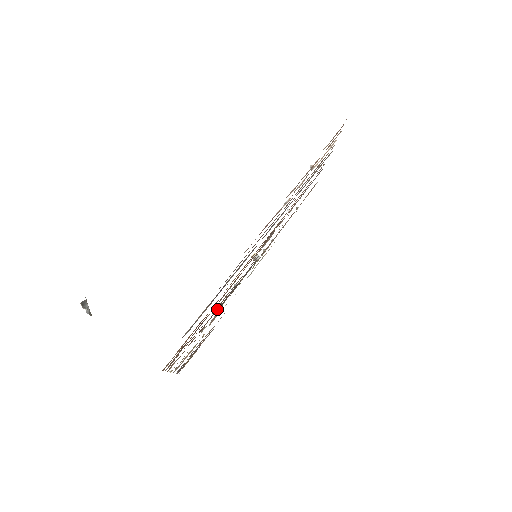
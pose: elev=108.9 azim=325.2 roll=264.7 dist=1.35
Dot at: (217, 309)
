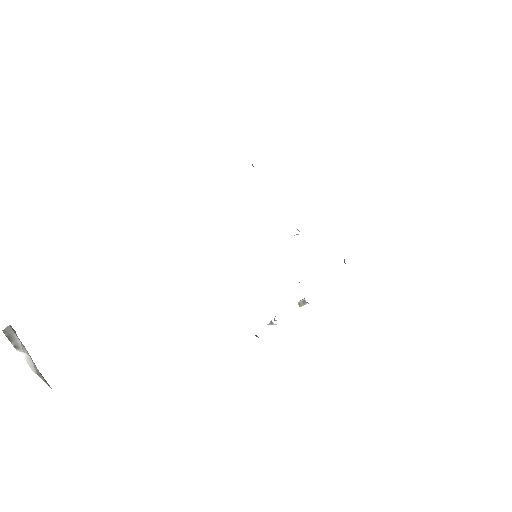
Dot at: occluded
